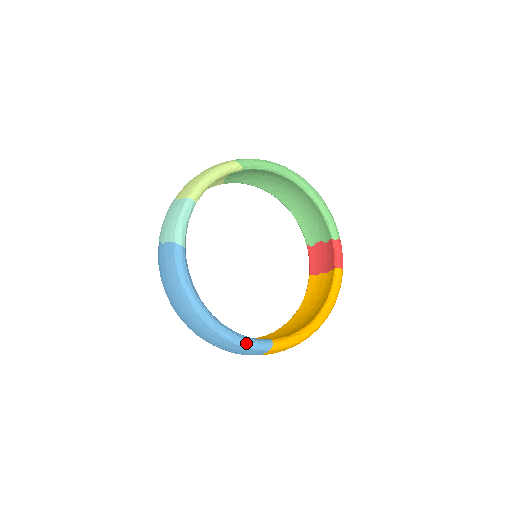
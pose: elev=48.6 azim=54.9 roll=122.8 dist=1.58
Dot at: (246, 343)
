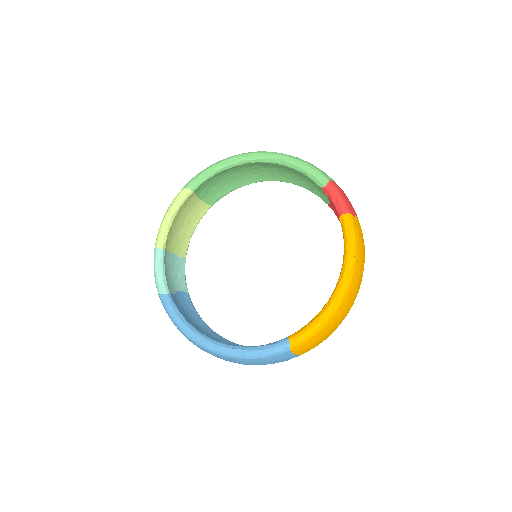
Dot at: (258, 353)
